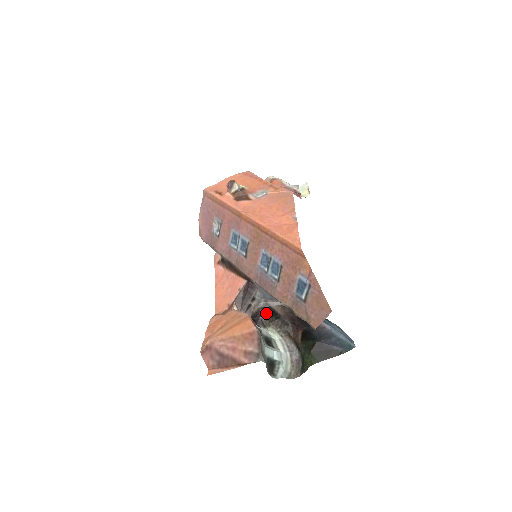
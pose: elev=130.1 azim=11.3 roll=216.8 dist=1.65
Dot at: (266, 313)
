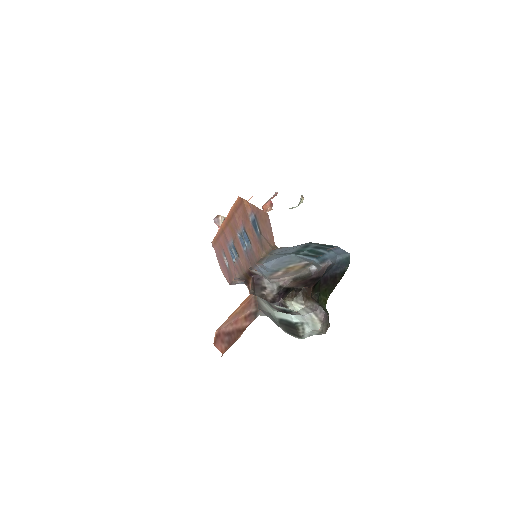
Dot at: (282, 294)
